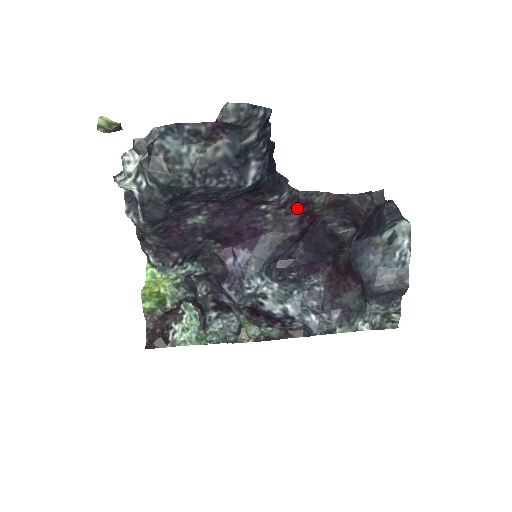
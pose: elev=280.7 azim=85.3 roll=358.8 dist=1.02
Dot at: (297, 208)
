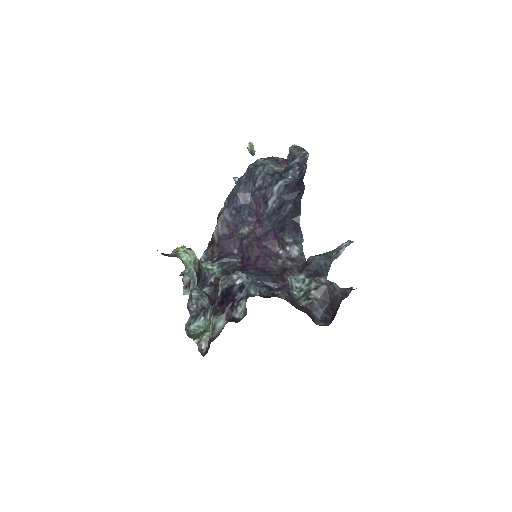
Dot at: (299, 270)
